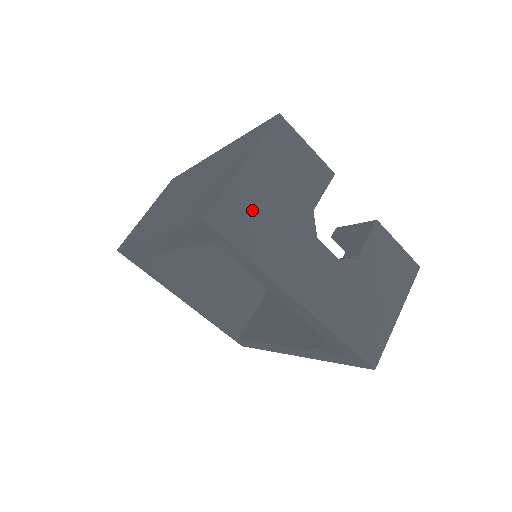
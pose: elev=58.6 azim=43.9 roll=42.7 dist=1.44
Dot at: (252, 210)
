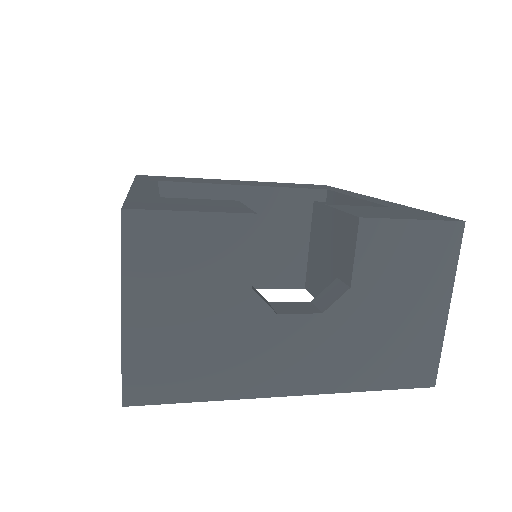
Dot at: (169, 353)
